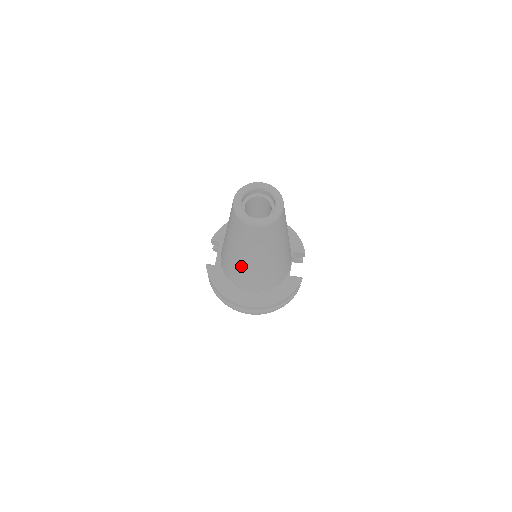
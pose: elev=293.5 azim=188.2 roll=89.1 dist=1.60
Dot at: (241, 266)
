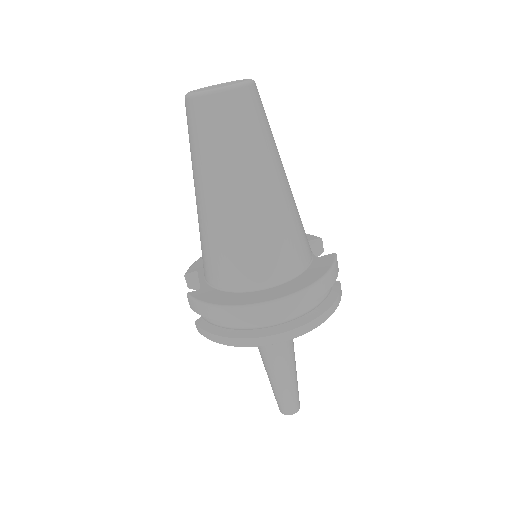
Dot at: (235, 220)
